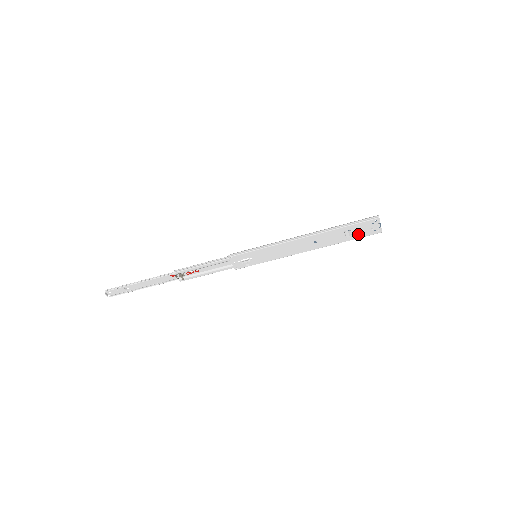
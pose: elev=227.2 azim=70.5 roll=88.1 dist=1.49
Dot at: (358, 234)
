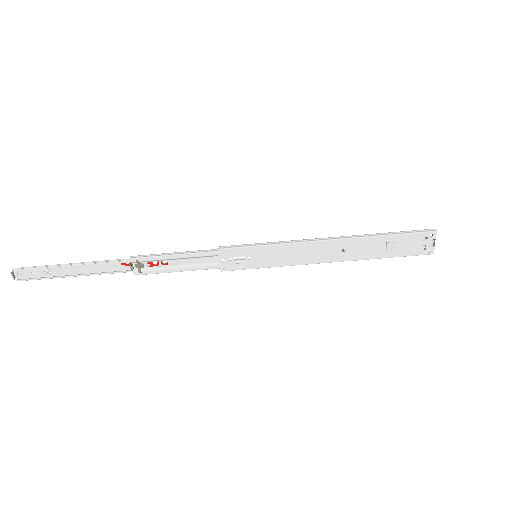
Dot at: (402, 250)
